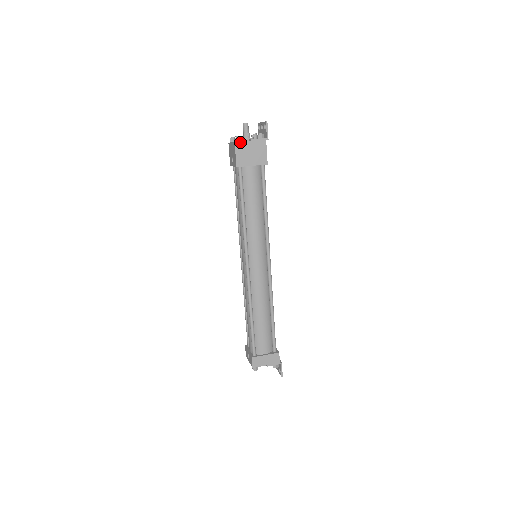
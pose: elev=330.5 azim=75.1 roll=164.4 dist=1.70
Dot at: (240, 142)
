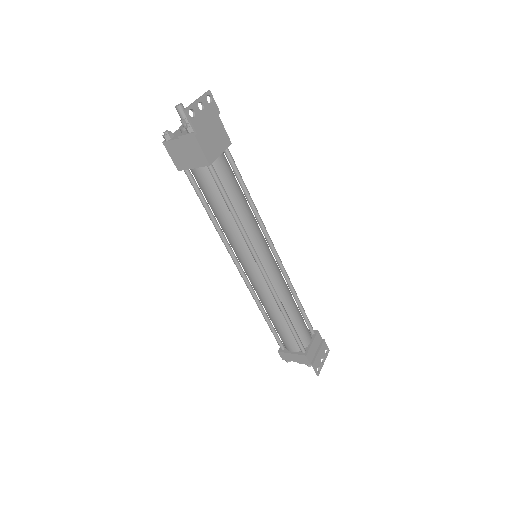
Dot at: (168, 141)
